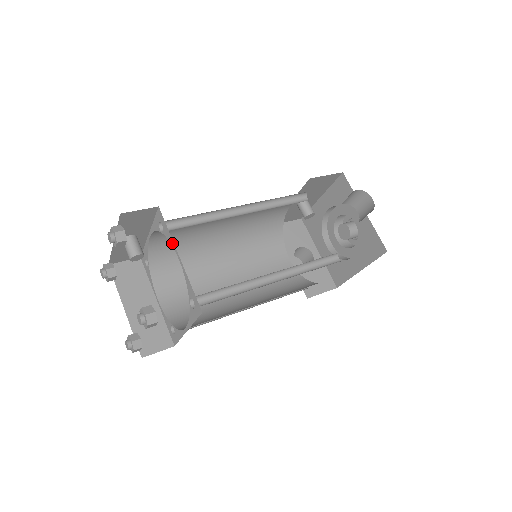
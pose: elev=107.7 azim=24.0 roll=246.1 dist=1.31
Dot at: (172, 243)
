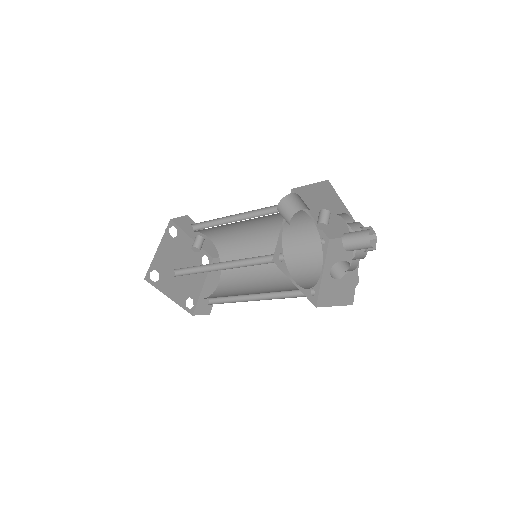
Dot at: occluded
